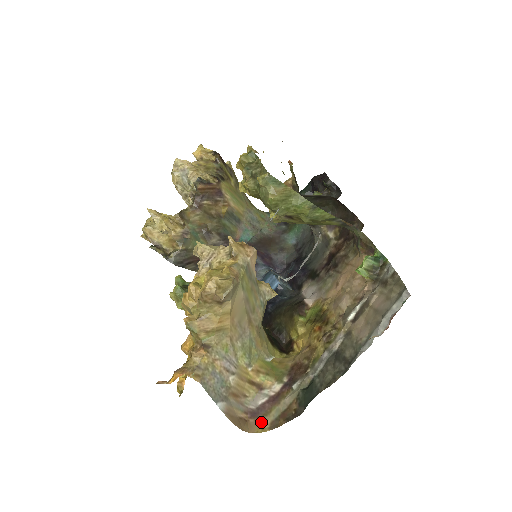
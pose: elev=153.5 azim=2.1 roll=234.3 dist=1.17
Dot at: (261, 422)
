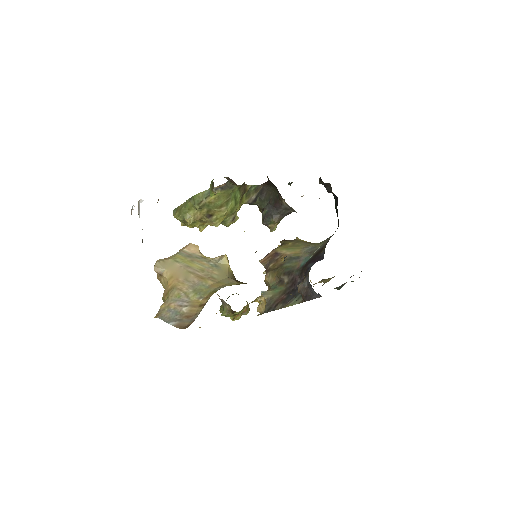
Dot at: occluded
